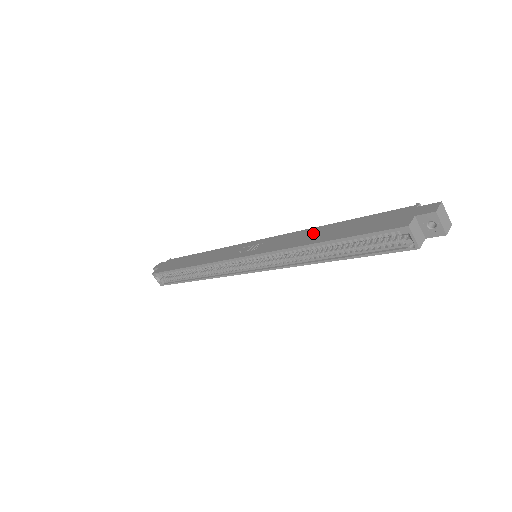
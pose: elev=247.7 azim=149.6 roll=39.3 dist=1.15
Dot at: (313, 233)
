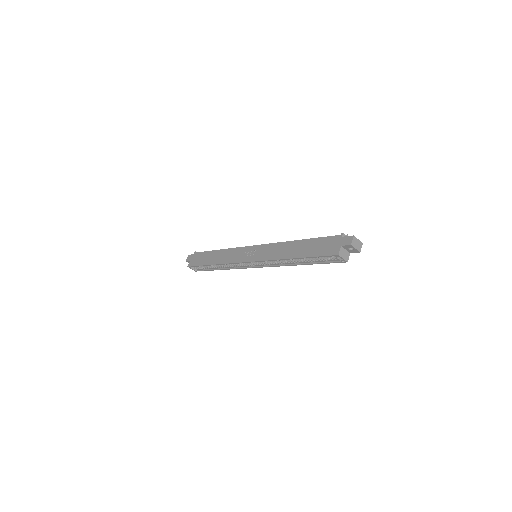
Dot at: (288, 248)
